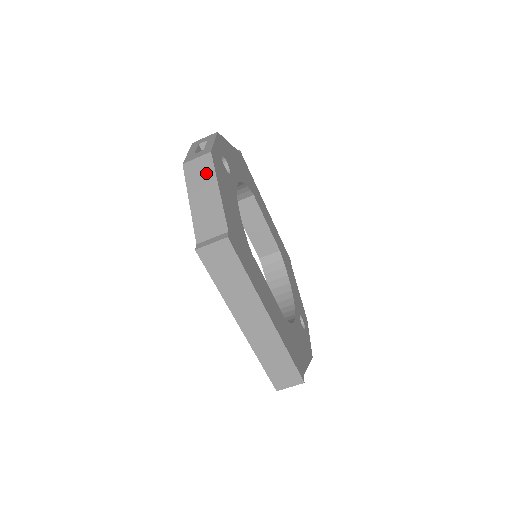
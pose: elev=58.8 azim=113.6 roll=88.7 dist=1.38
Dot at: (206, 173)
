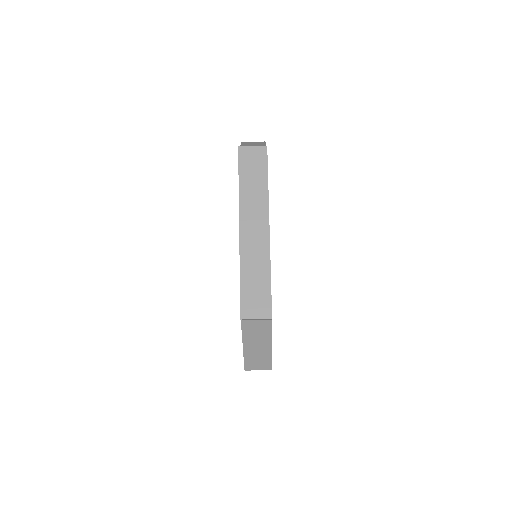
Dot at: (258, 143)
